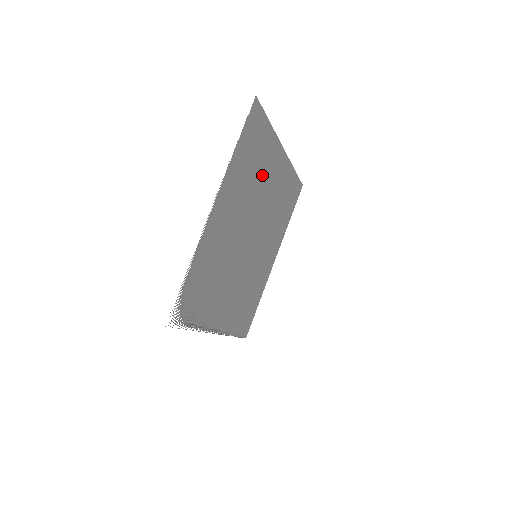
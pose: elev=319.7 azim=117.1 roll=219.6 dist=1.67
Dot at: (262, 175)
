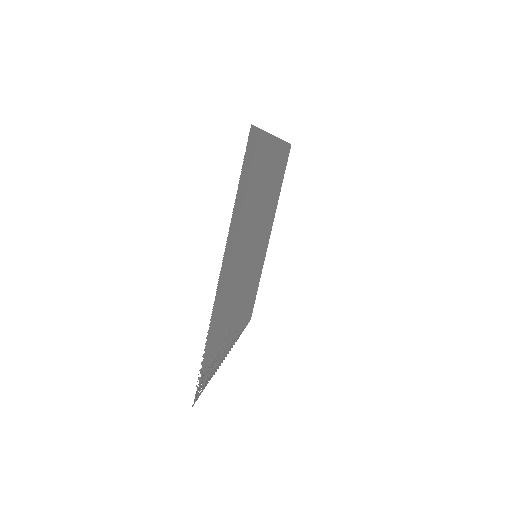
Dot at: (259, 187)
